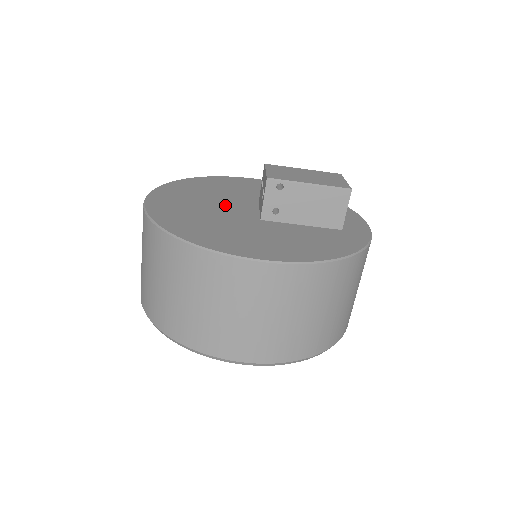
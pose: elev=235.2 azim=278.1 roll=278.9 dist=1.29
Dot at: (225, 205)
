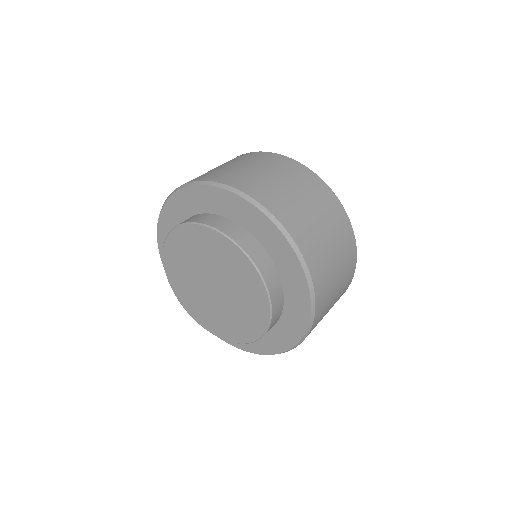
Dot at: occluded
